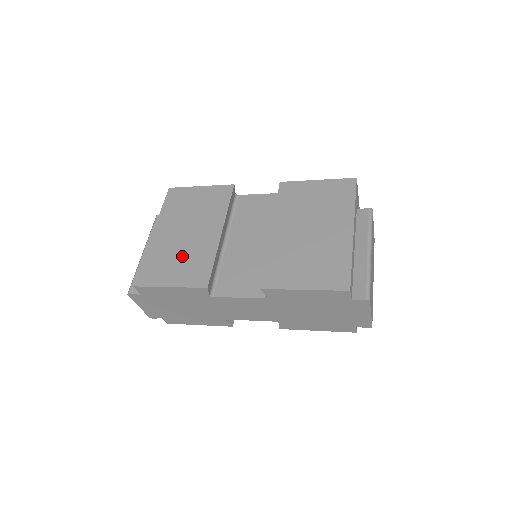
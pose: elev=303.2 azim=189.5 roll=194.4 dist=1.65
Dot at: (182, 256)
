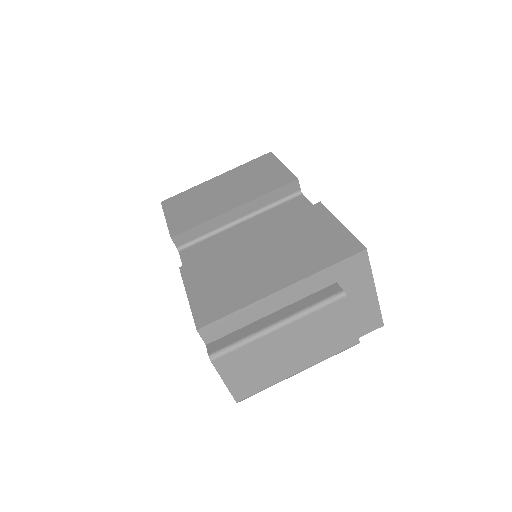
Dot at: (199, 205)
